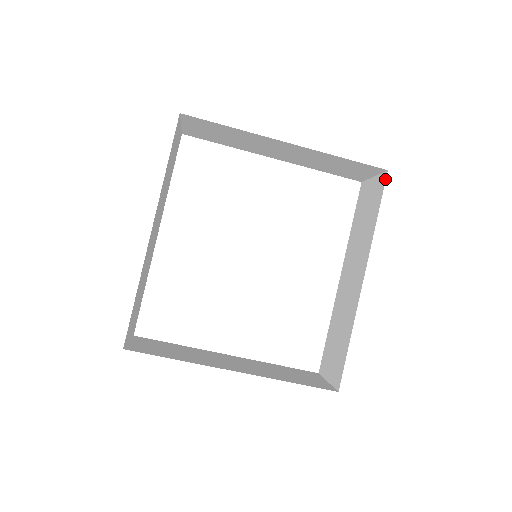
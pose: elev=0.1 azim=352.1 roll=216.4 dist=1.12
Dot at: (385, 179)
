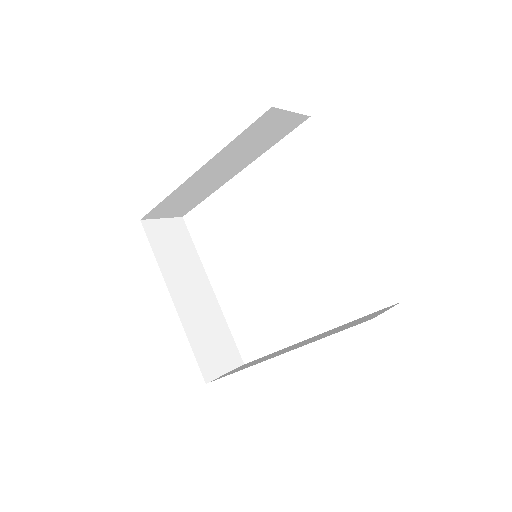
Dot at: (365, 321)
